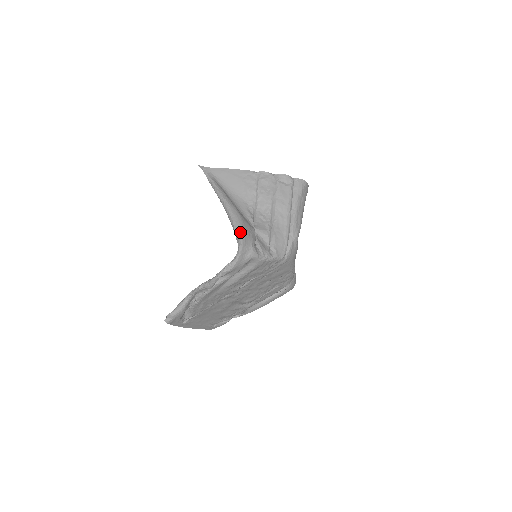
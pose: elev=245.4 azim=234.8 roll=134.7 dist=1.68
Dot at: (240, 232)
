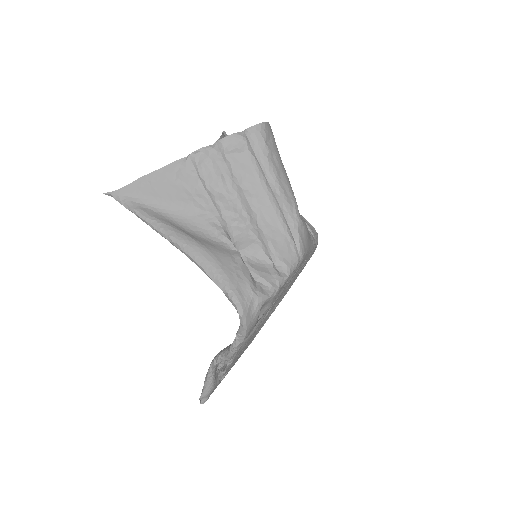
Dot at: (224, 284)
